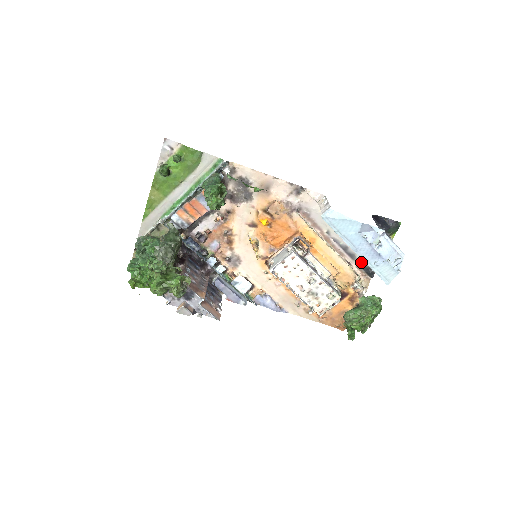
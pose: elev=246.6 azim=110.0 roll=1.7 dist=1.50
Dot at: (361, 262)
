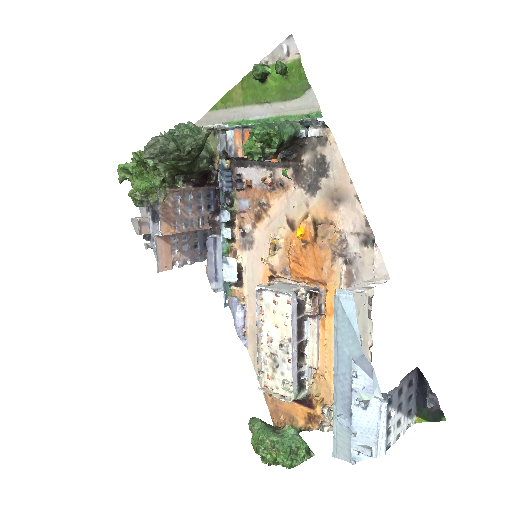
Dot at: occluded
